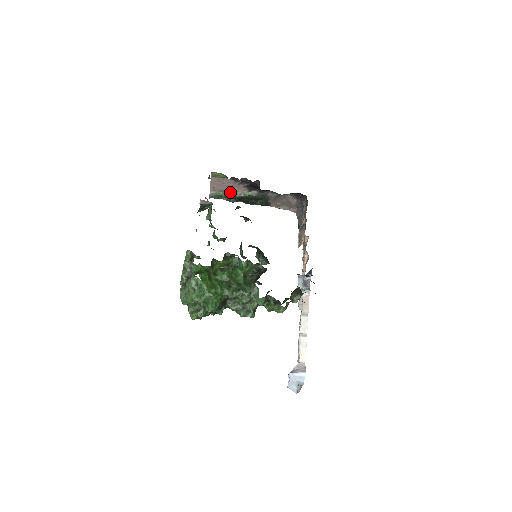
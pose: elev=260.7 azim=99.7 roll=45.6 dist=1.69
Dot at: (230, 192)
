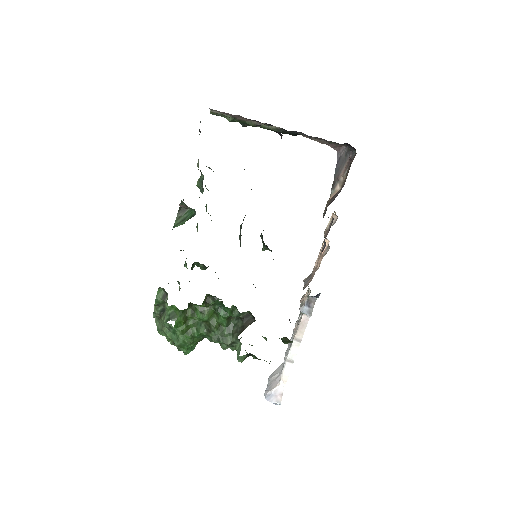
Dot at: (240, 119)
